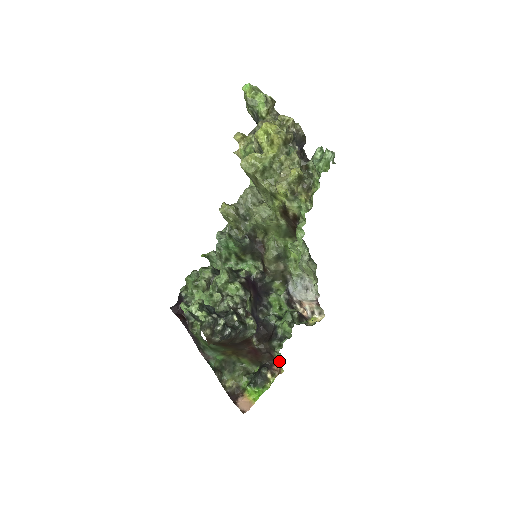
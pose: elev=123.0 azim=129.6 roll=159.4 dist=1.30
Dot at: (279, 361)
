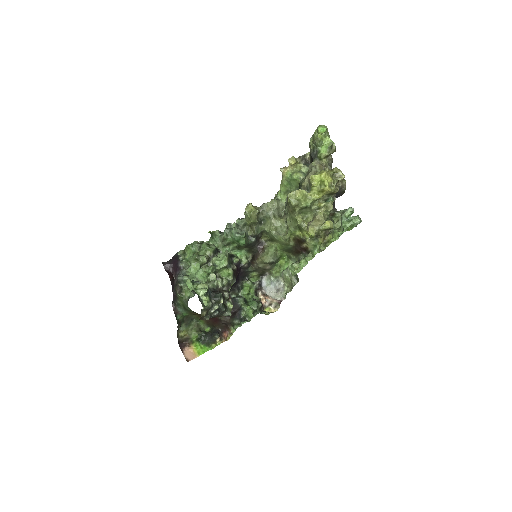
Dot at: (231, 332)
